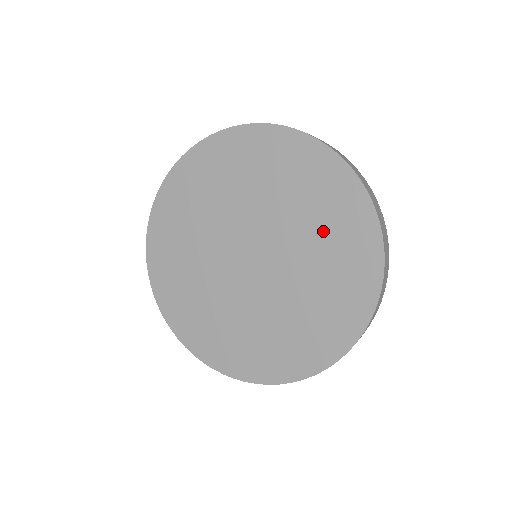
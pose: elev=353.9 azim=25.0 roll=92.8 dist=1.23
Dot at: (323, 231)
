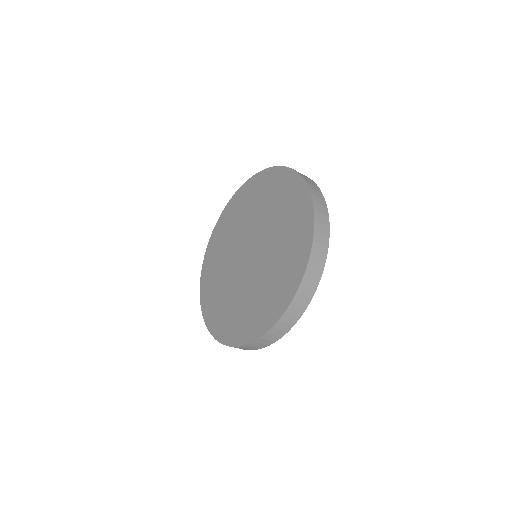
Dot at: (282, 212)
